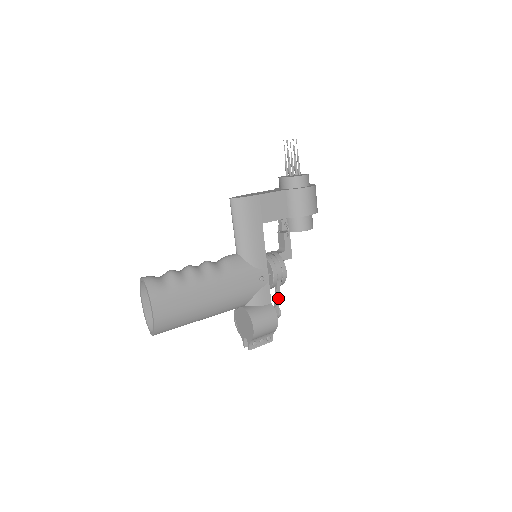
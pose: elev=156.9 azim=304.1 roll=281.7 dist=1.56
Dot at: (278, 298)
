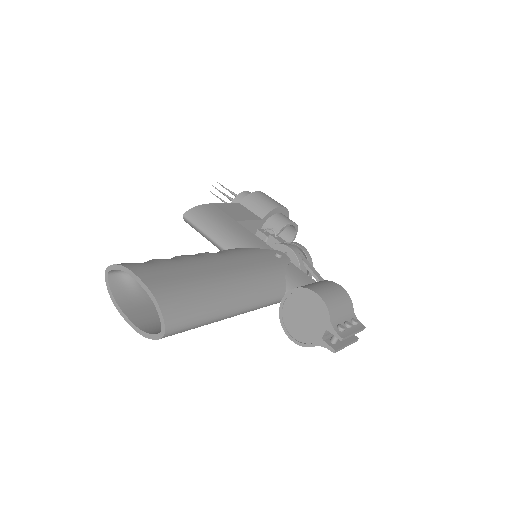
Dot at: (321, 279)
